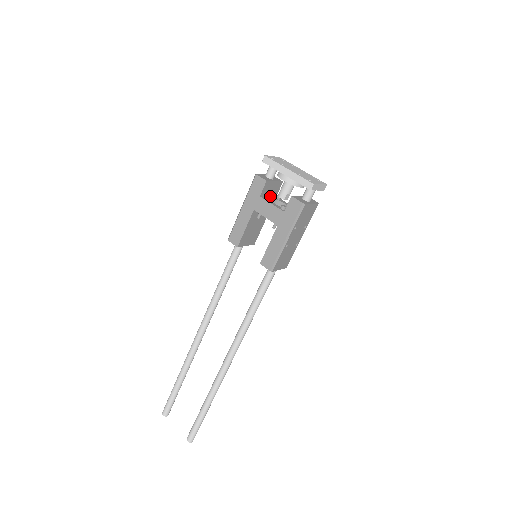
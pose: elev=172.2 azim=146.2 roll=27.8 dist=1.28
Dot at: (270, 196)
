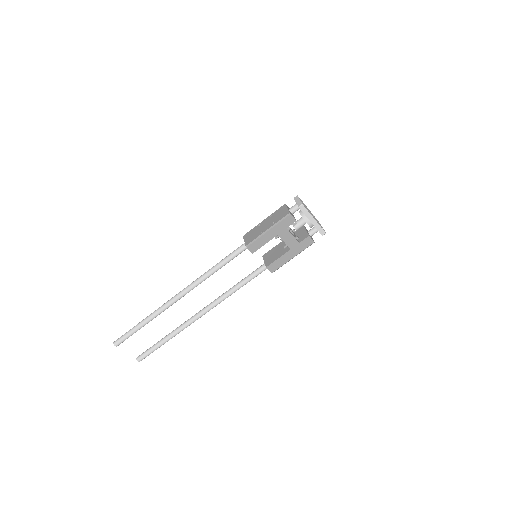
Dot at: occluded
